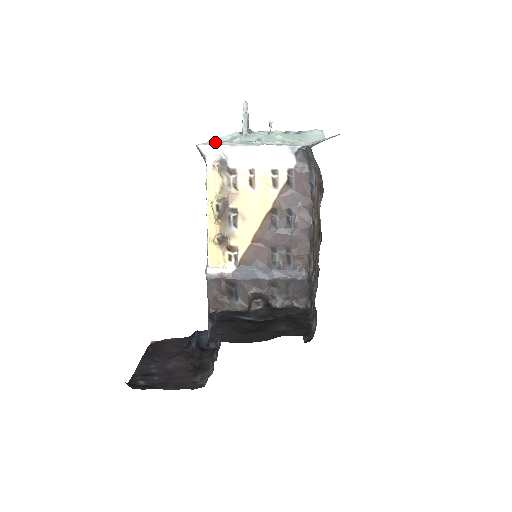
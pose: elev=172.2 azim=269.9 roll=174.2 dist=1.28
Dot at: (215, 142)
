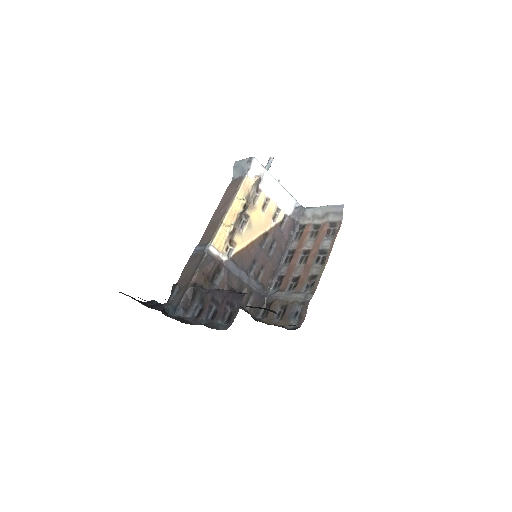
Dot at: occluded
